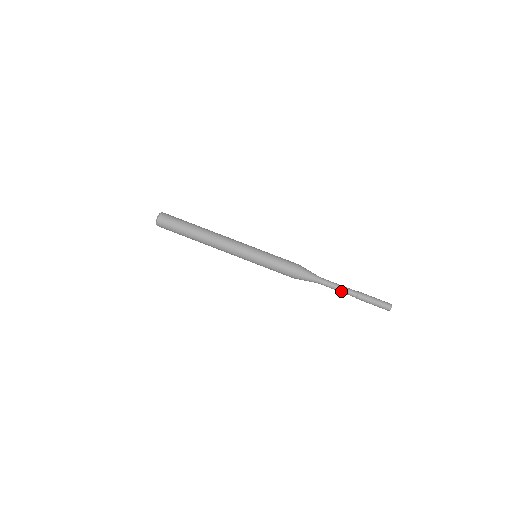
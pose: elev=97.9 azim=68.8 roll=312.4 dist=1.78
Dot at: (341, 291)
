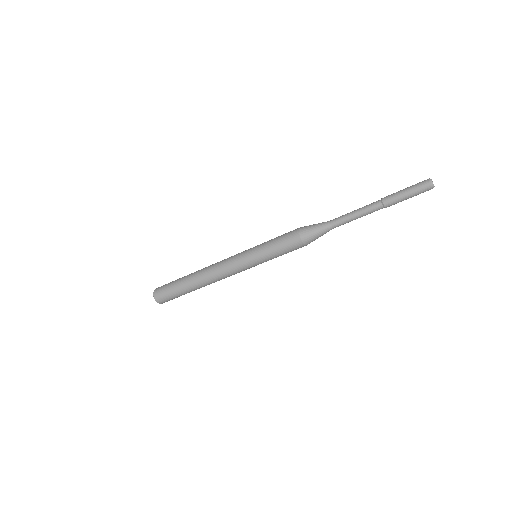
Dot at: occluded
